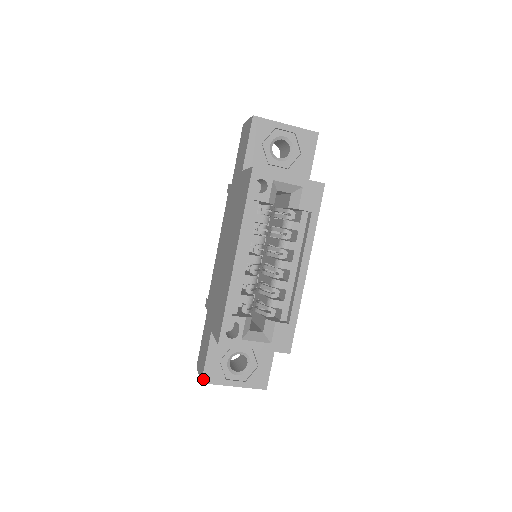
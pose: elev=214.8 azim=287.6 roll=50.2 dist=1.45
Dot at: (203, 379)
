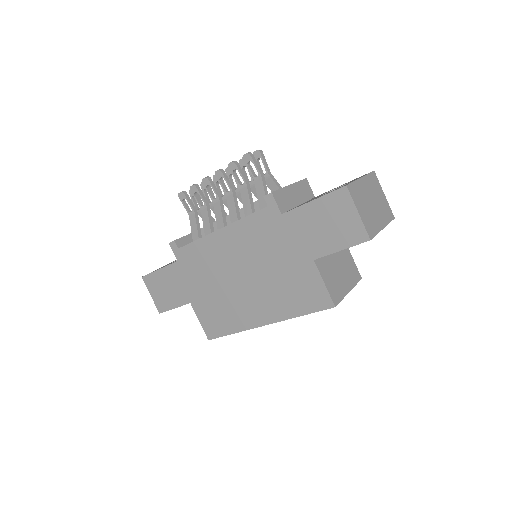
Dot at: occluded
